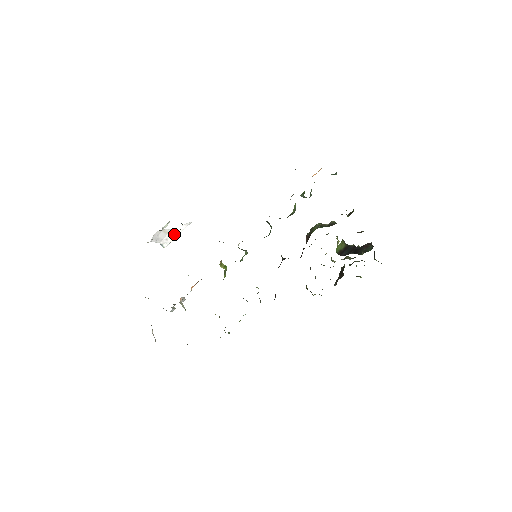
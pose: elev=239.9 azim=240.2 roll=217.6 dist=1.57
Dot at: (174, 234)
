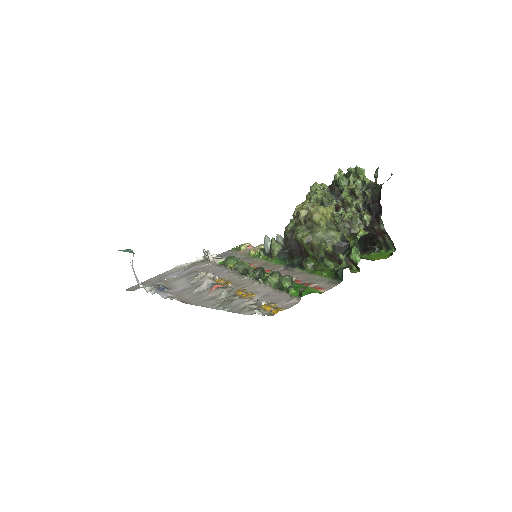
Dot at: occluded
